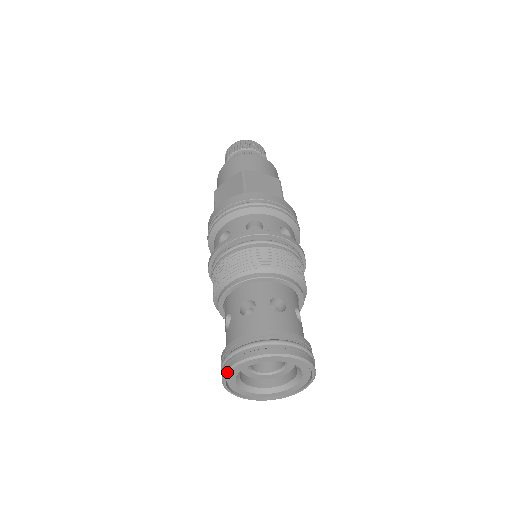
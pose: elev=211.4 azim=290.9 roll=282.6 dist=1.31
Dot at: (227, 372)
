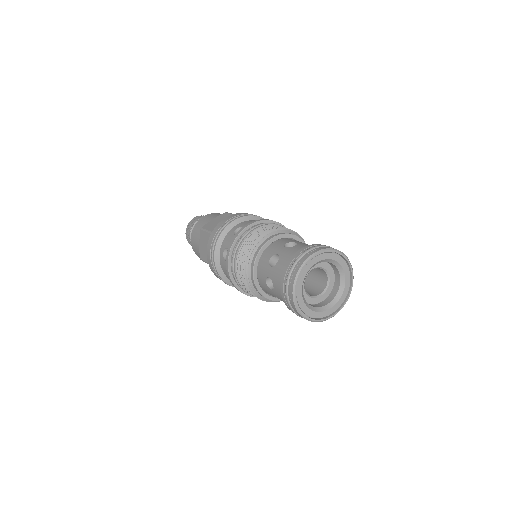
Dot at: (302, 267)
